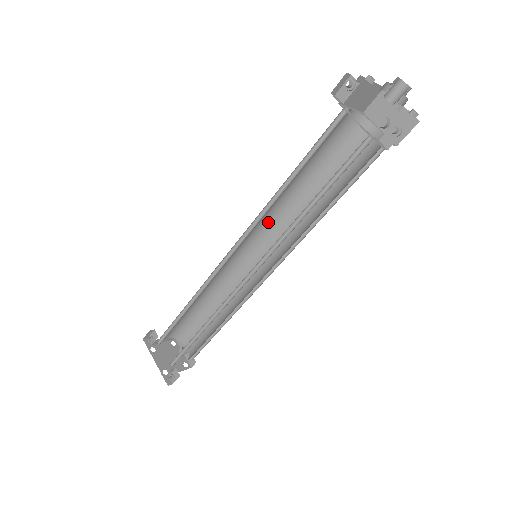
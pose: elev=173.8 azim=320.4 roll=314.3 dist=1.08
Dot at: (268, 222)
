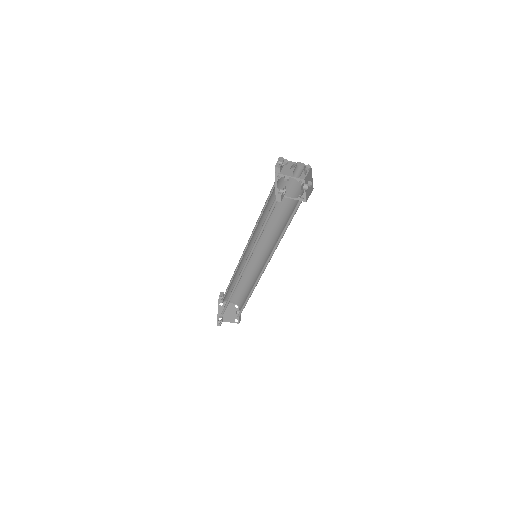
Dot at: (266, 237)
